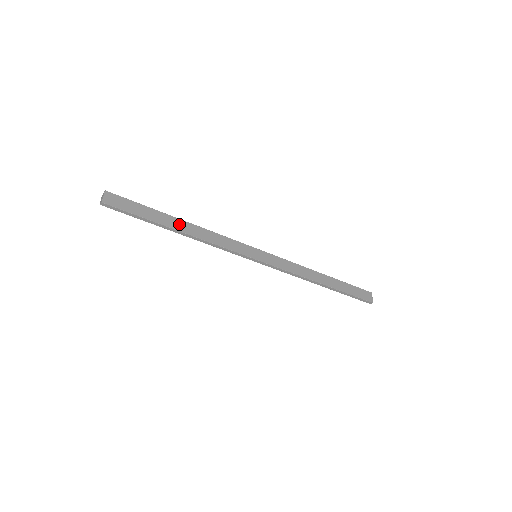
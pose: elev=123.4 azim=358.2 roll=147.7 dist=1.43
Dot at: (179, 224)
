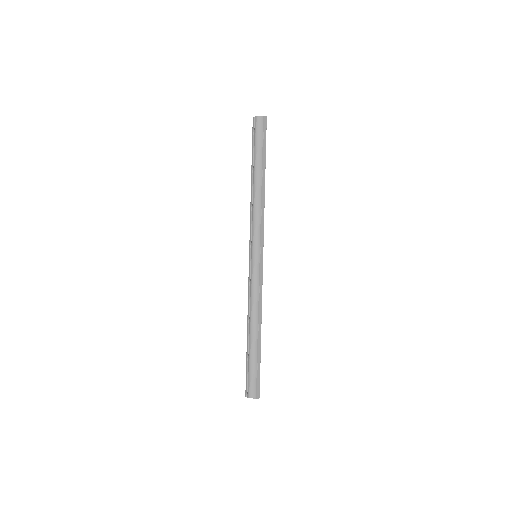
Dot at: occluded
